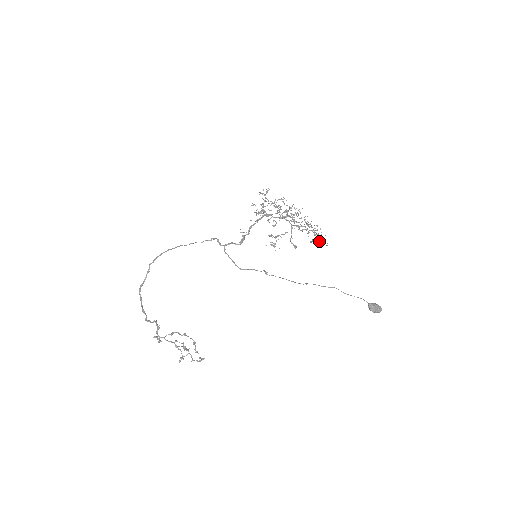
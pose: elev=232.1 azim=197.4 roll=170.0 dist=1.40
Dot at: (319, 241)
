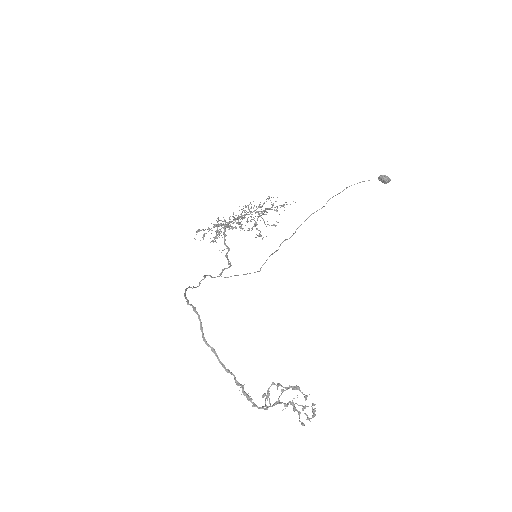
Dot at: occluded
